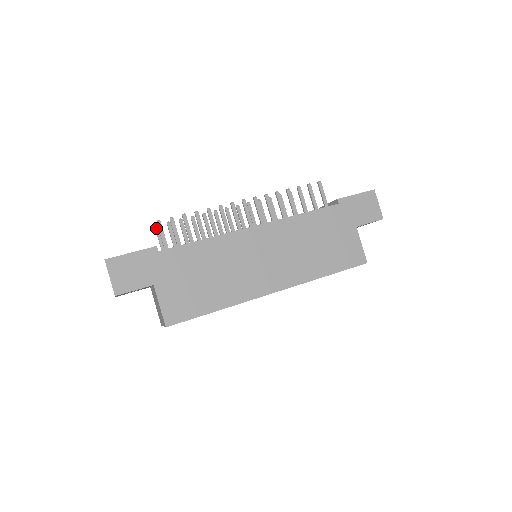
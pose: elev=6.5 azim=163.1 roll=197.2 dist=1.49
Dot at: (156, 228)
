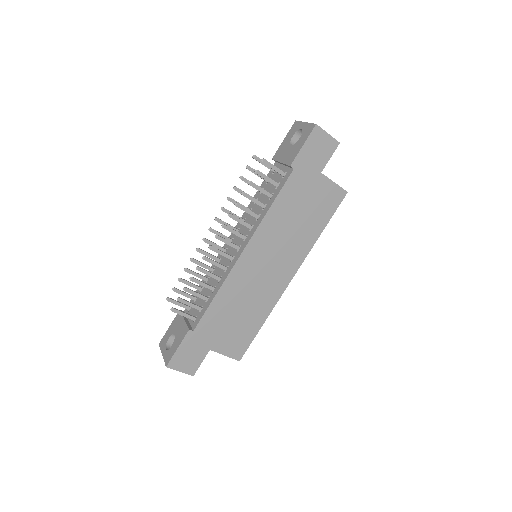
Dot at: (169, 301)
